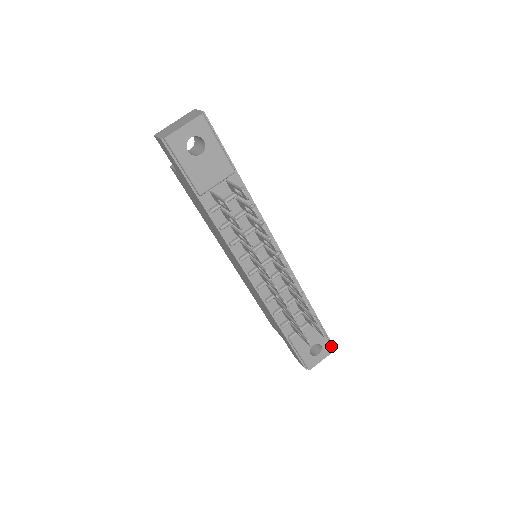
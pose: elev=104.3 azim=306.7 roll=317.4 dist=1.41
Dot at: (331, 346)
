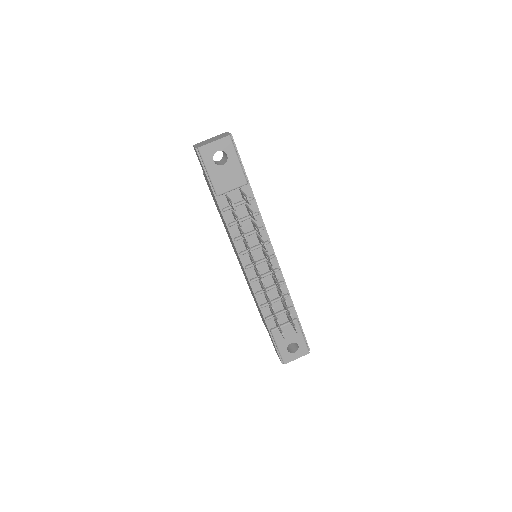
Dot at: (307, 348)
